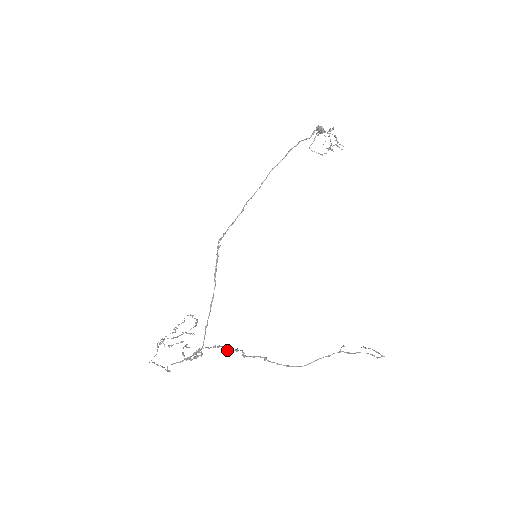
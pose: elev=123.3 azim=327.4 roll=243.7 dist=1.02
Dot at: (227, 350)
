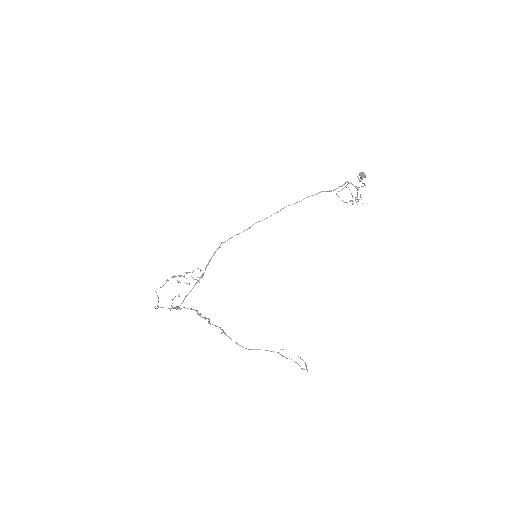
Dot at: (199, 314)
